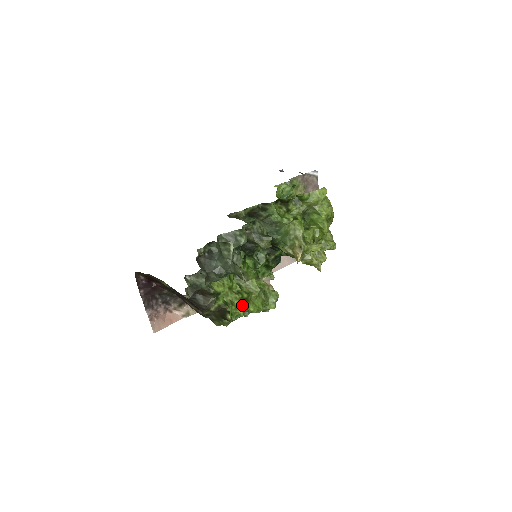
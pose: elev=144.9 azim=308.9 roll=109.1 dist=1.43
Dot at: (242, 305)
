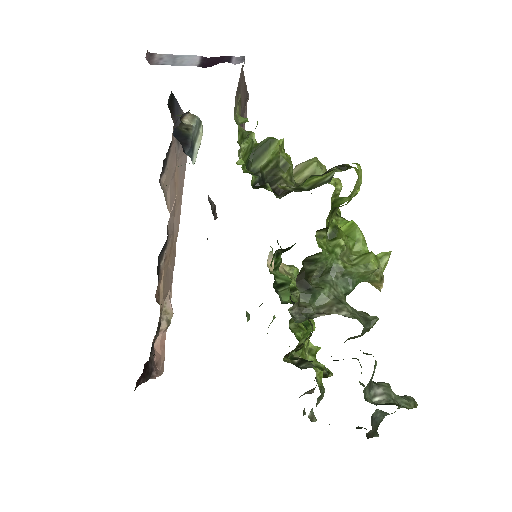
Dot at: occluded
